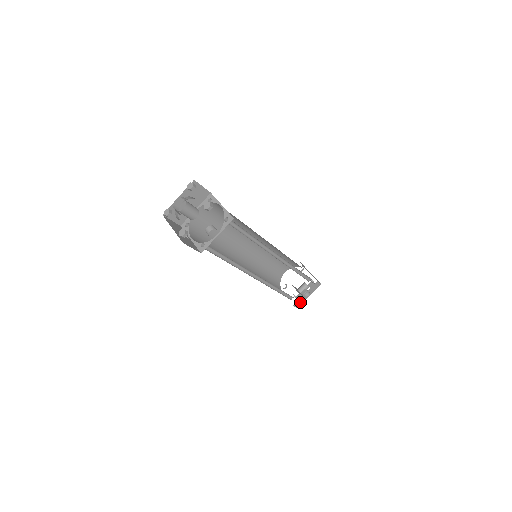
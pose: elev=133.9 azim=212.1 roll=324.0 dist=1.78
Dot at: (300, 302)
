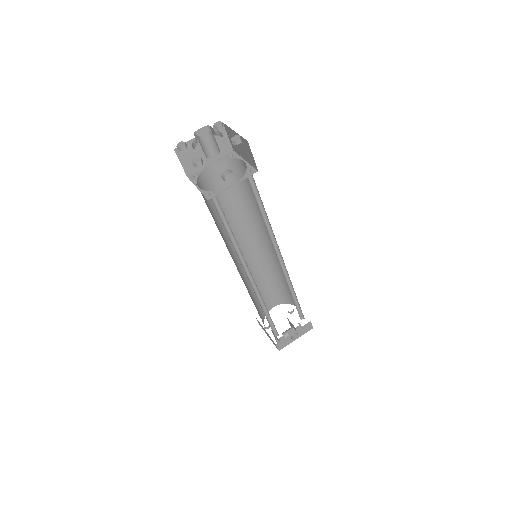
Dot at: (284, 343)
